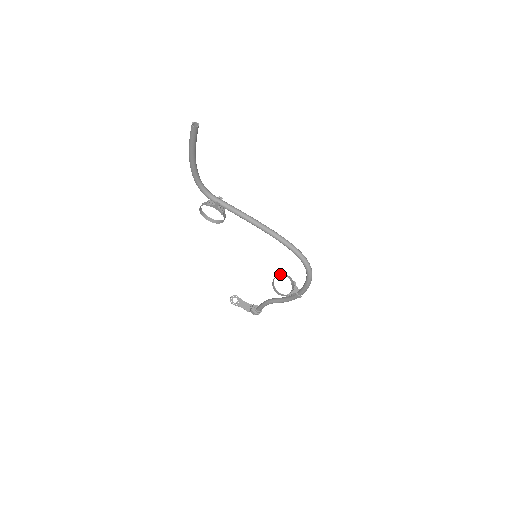
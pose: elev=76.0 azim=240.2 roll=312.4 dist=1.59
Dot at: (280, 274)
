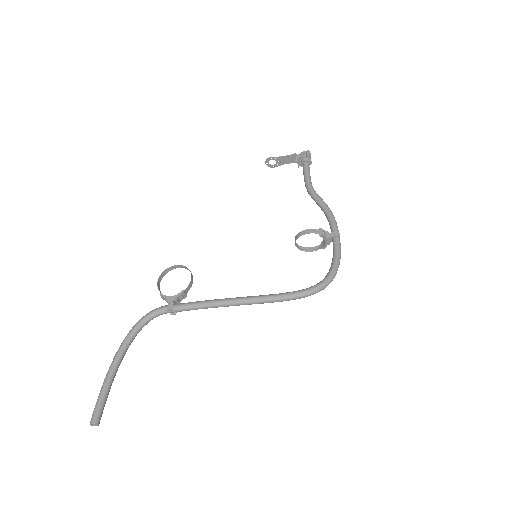
Dot at: (298, 236)
